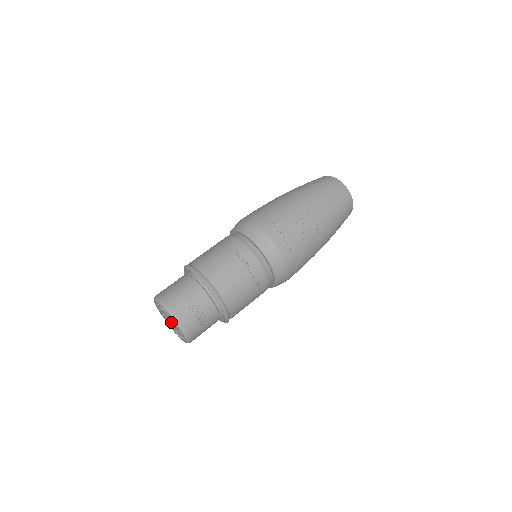
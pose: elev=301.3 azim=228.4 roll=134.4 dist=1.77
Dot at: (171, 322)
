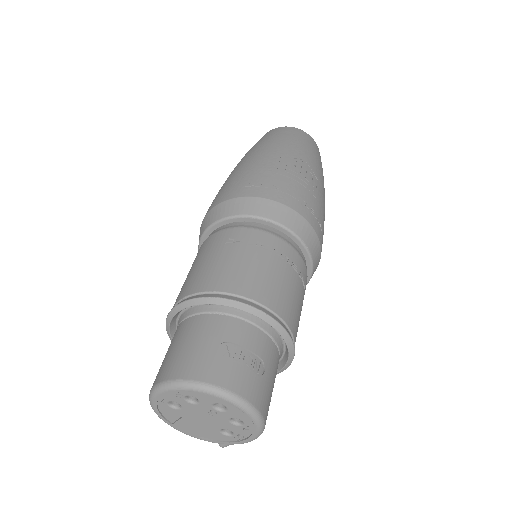
Dot at: (208, 413)
